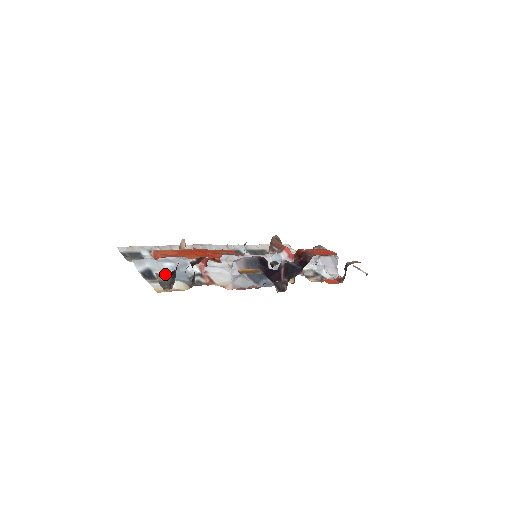
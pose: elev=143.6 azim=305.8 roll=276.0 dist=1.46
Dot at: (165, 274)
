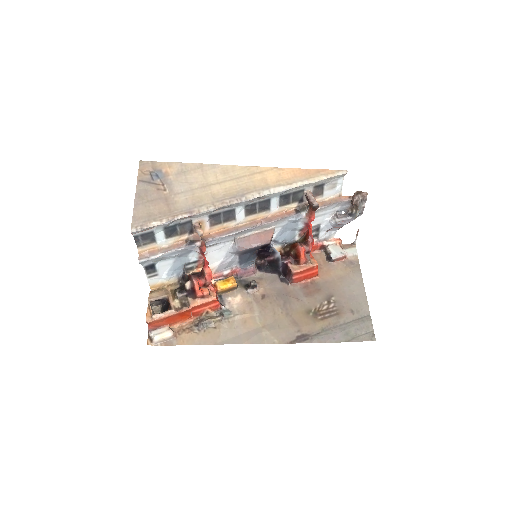
Dot at: occluded
